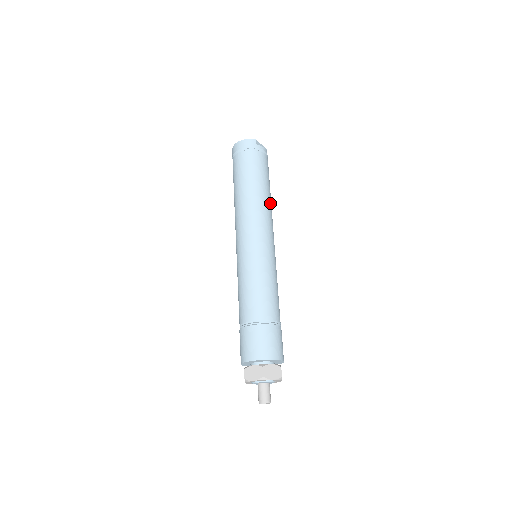
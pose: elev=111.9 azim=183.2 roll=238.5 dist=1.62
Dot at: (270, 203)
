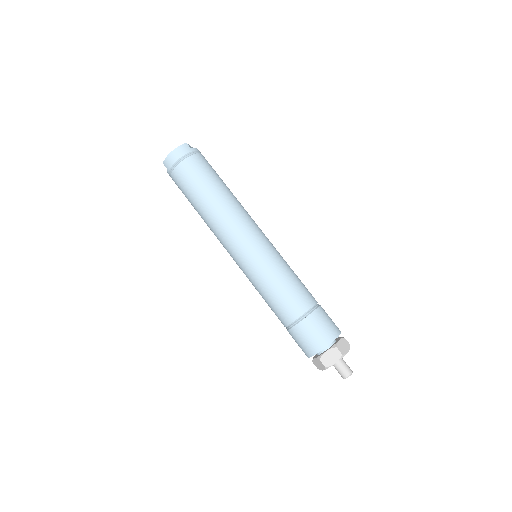
Dot at: occluded
